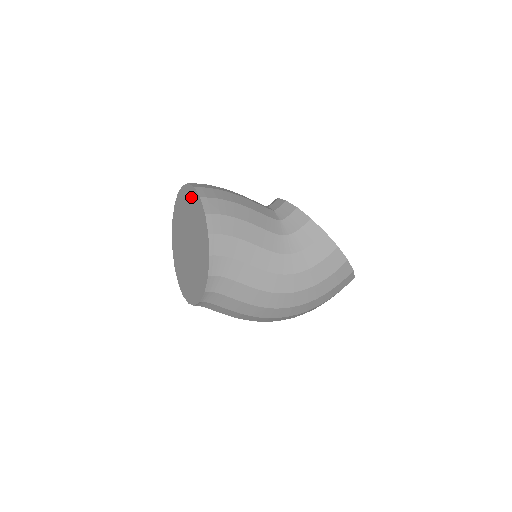
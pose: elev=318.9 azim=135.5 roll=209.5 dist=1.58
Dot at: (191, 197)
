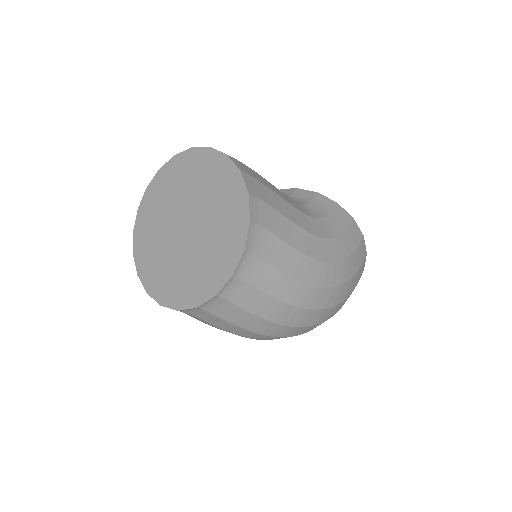
Dot at: (186, 163)
